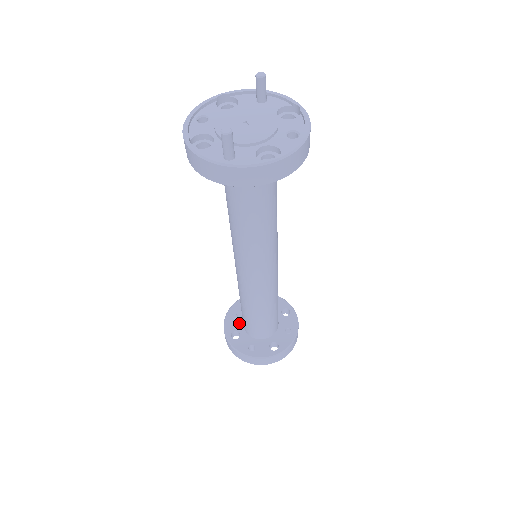
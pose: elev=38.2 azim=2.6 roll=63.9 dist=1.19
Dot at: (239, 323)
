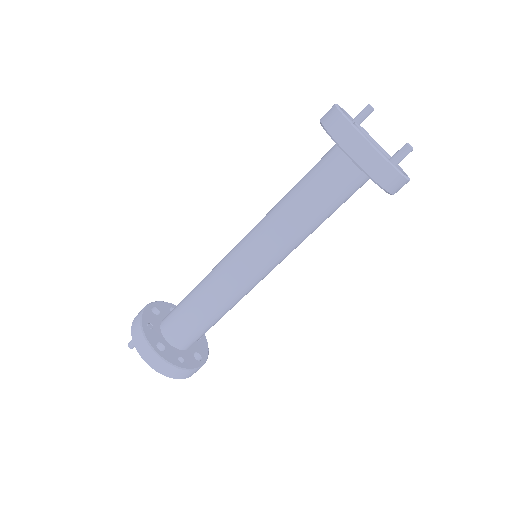
Dot at: (158, 333)
